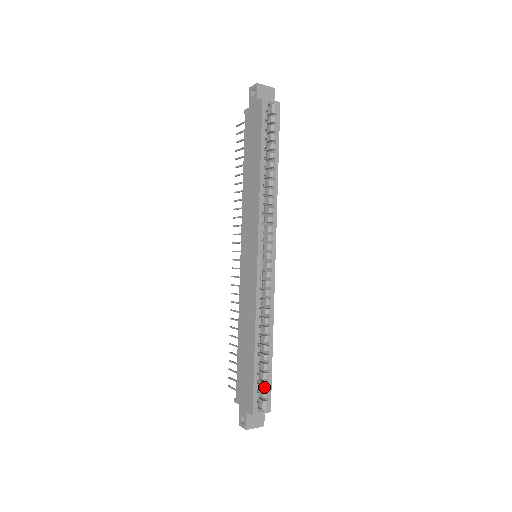
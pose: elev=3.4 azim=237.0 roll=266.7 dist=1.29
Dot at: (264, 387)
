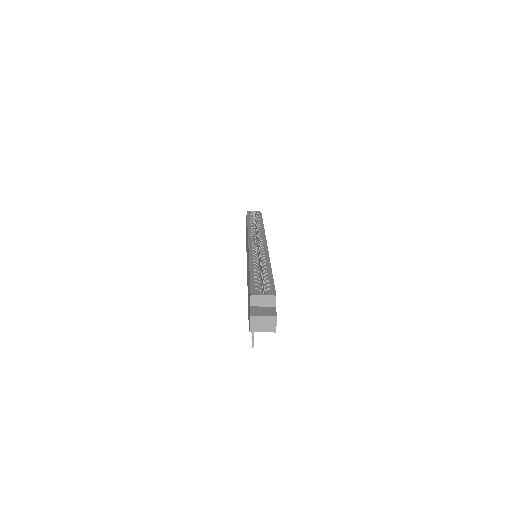
Dot at: (265, 285)
